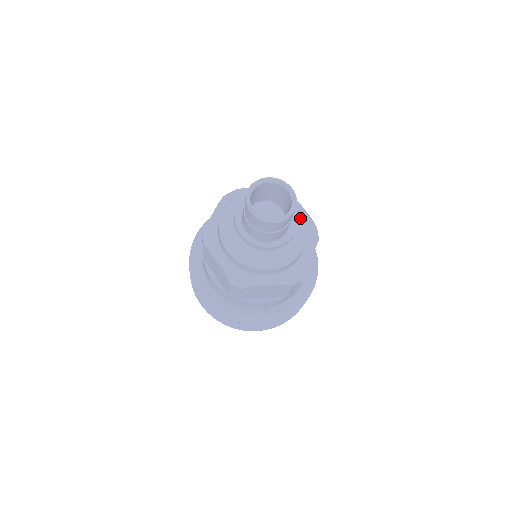
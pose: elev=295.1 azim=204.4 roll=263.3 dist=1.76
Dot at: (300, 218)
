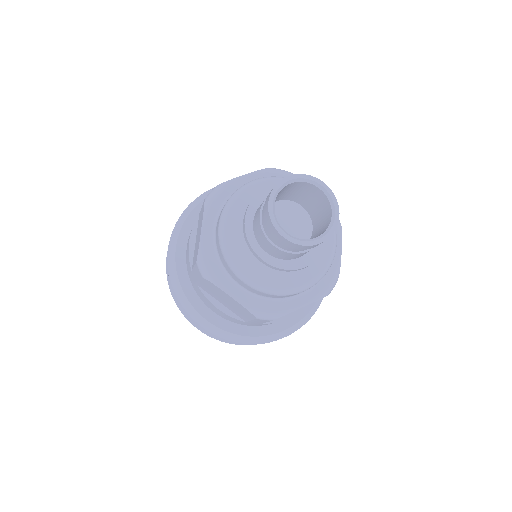
Dot at: (326, 256)
